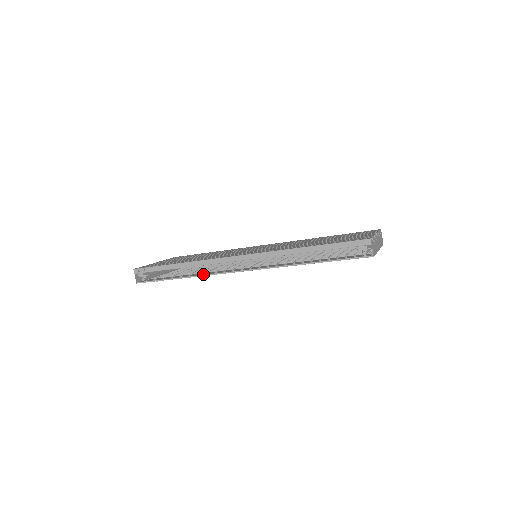
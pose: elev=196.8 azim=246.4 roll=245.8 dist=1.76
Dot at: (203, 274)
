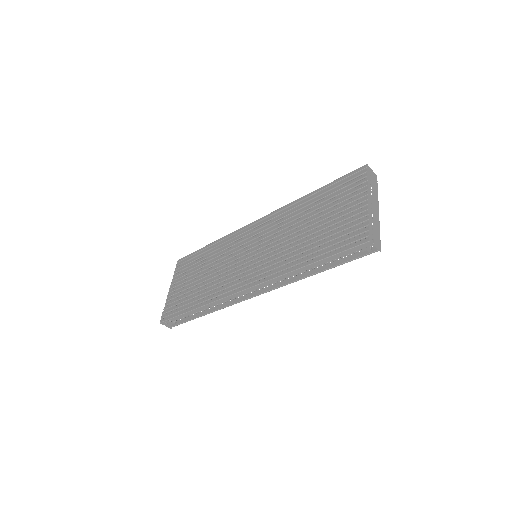
Dot at: (222, 306)
